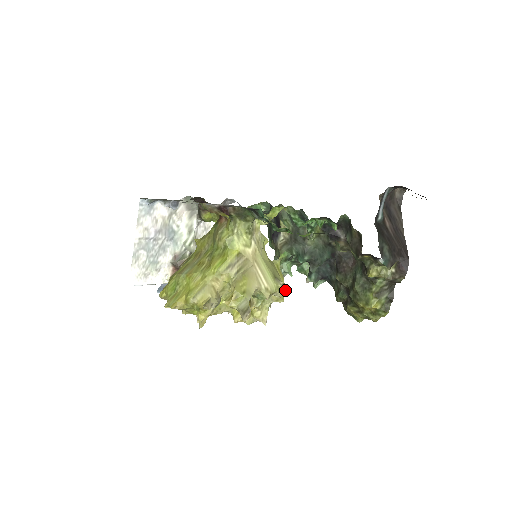
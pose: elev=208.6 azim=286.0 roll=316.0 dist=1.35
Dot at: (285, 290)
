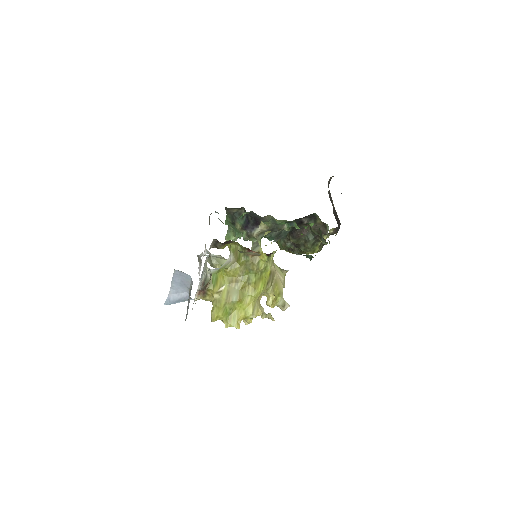
Dot at: occluded
